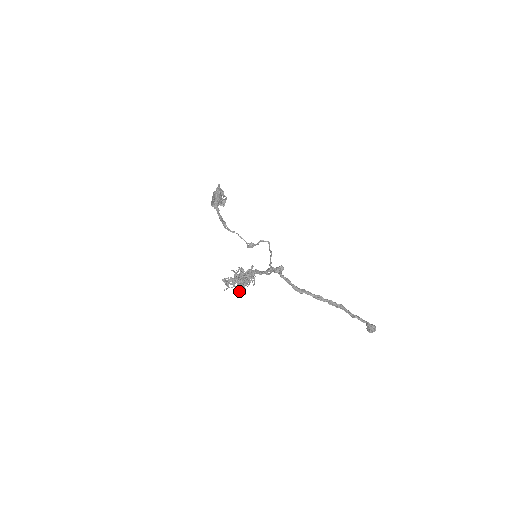
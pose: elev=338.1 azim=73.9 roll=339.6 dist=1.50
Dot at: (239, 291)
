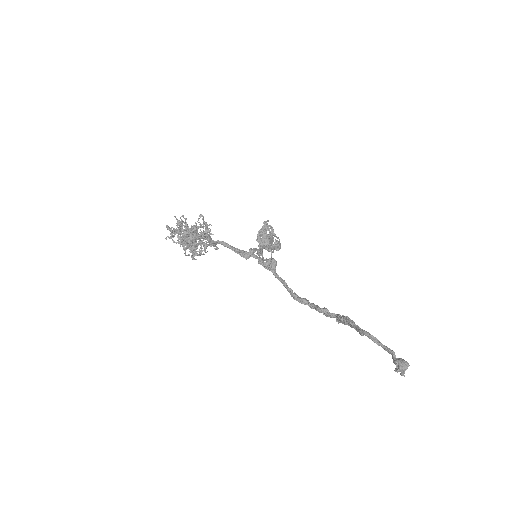
Dot at: (181, 242)
